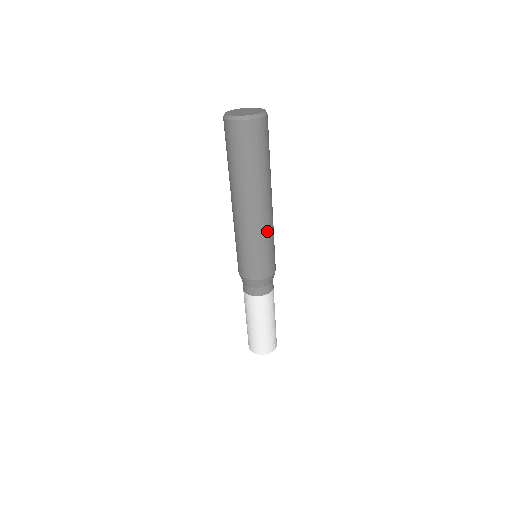
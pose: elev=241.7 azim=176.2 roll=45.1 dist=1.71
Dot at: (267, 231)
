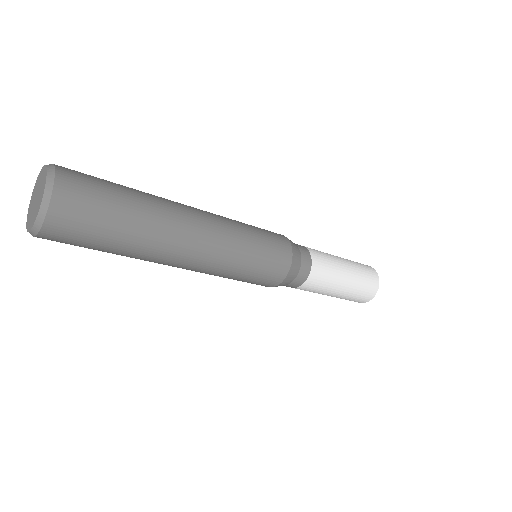
Dot at: (223, 265)
